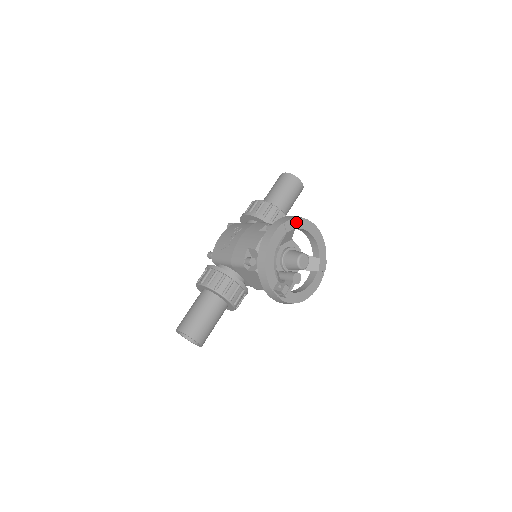
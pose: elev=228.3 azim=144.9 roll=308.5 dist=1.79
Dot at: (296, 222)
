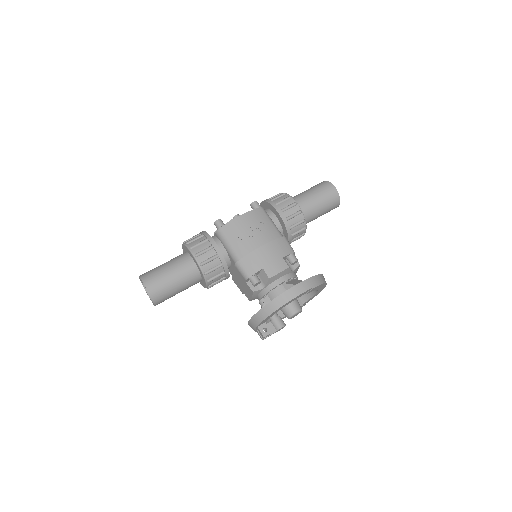
Dot at: (319, 286)
